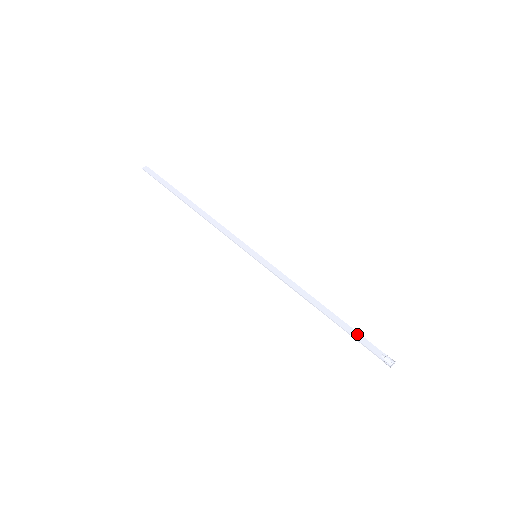
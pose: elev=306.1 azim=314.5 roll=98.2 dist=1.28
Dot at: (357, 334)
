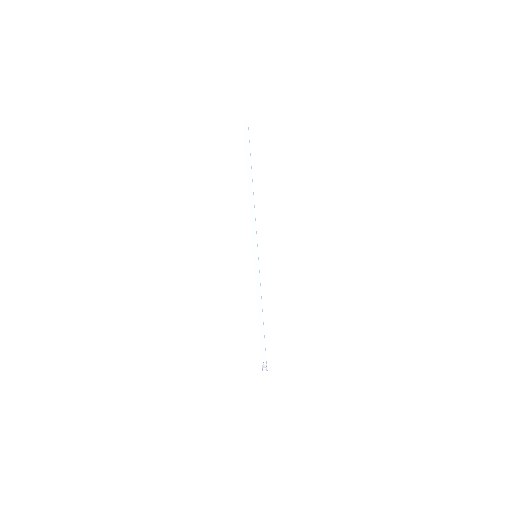
Dot at: (263, 344)
